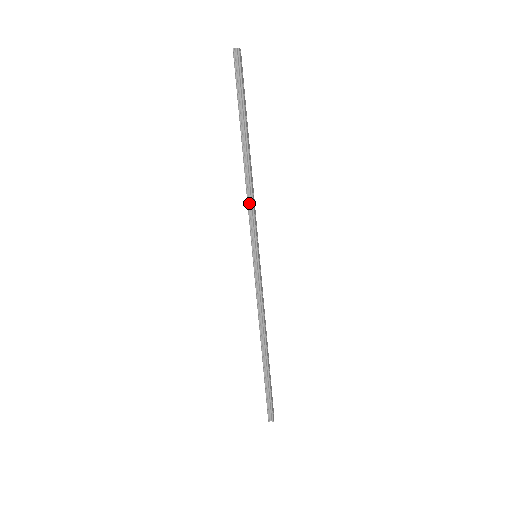
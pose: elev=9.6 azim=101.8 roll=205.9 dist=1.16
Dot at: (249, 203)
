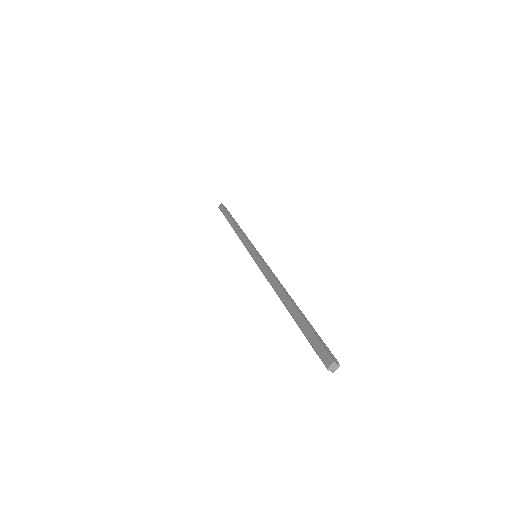
Dot at: (245, 236)
